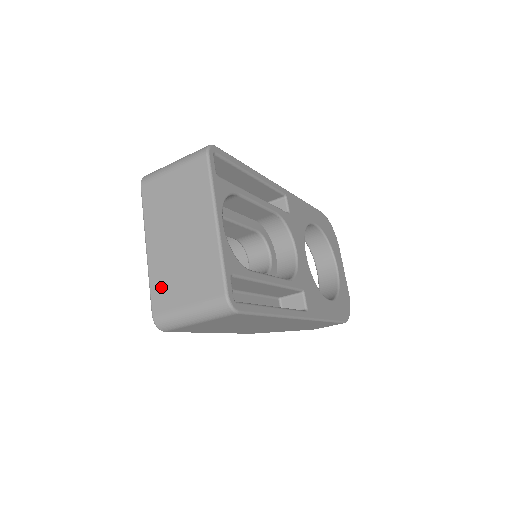
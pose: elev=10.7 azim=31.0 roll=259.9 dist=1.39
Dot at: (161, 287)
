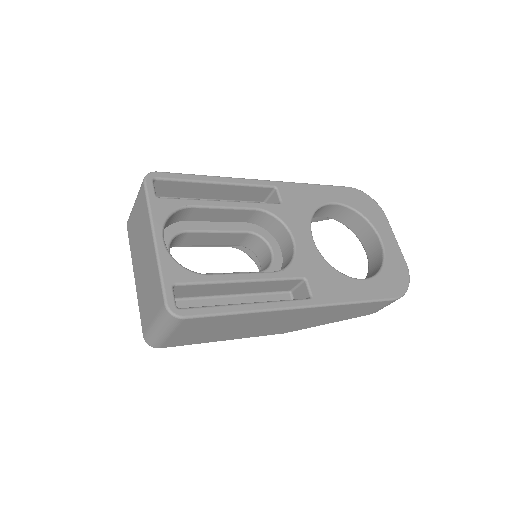
Dot at: (142, 310)
